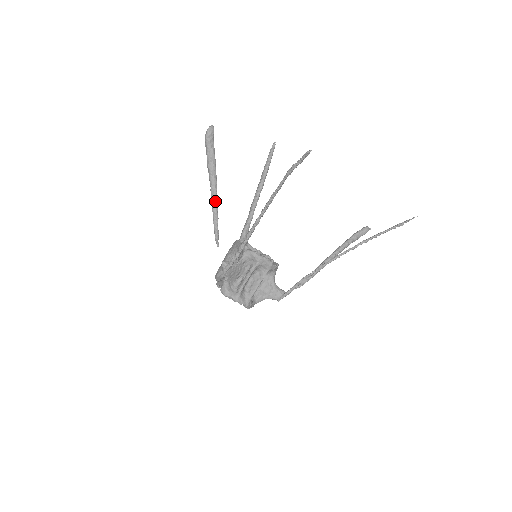
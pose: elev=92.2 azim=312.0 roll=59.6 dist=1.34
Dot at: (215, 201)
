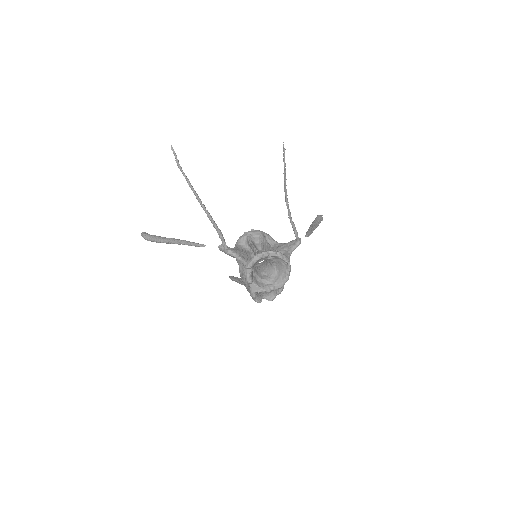
Dot at: (177, 240)
